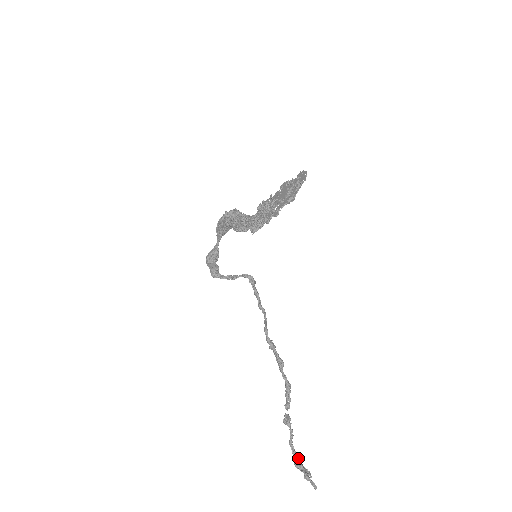
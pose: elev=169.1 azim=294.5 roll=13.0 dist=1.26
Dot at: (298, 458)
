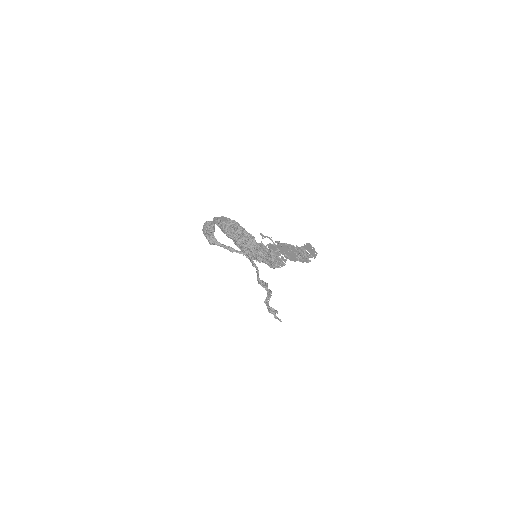
Dot at: (271, 310)
